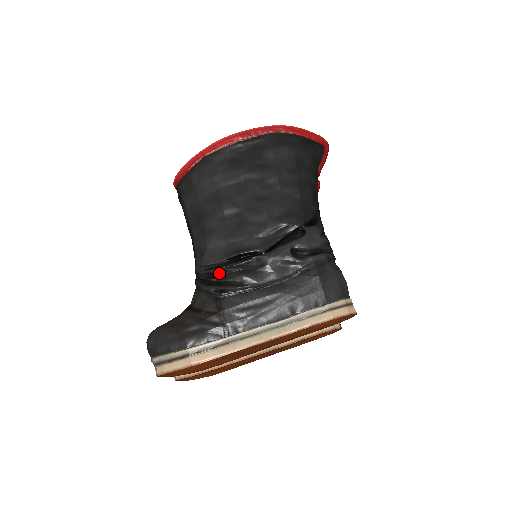
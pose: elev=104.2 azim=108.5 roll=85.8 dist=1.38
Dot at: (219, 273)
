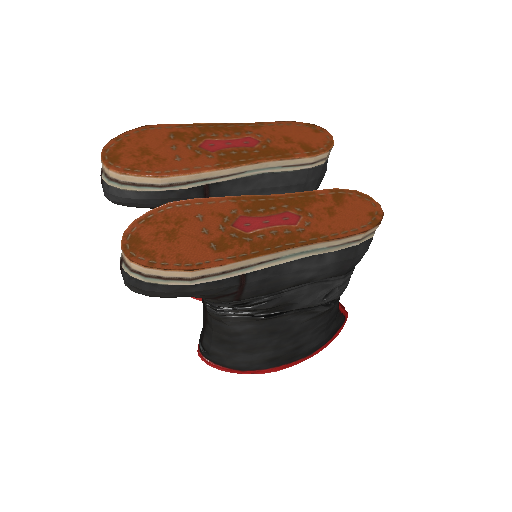
Dot at: occluded
